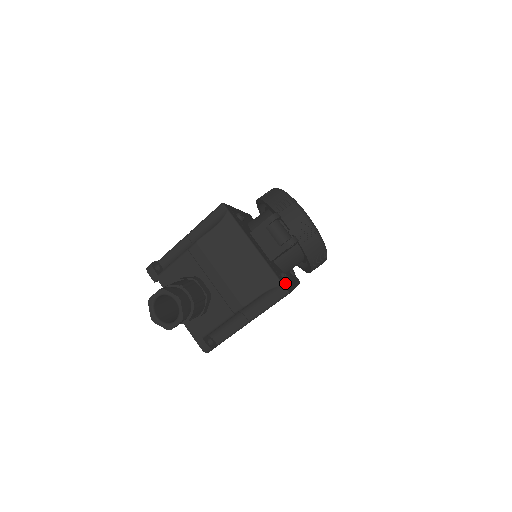
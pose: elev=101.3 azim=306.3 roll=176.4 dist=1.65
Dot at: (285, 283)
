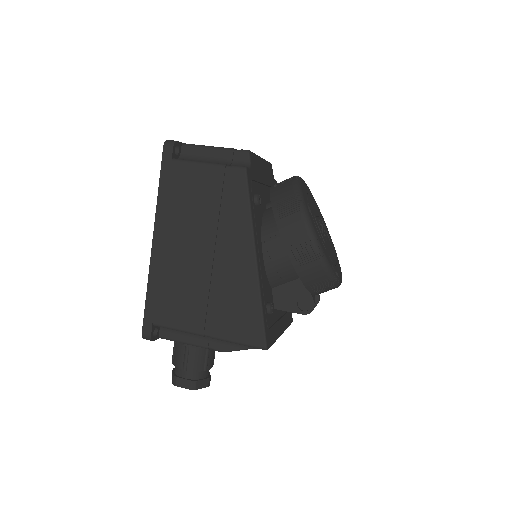
Dot at: occluded
